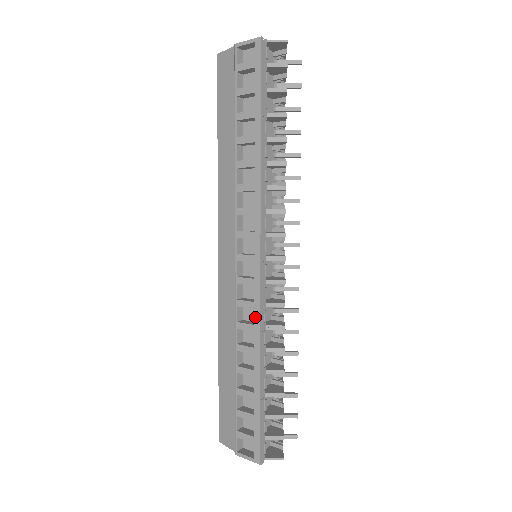
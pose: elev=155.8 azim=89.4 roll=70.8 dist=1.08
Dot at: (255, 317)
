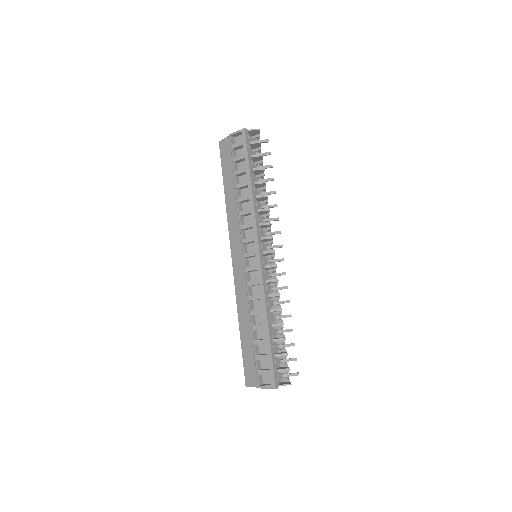
Dot at: (260, 289)
